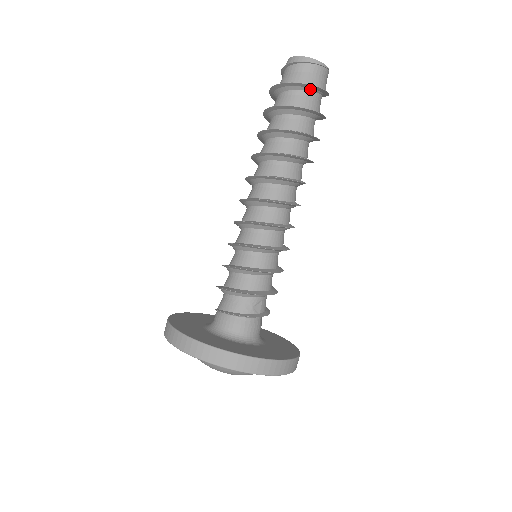
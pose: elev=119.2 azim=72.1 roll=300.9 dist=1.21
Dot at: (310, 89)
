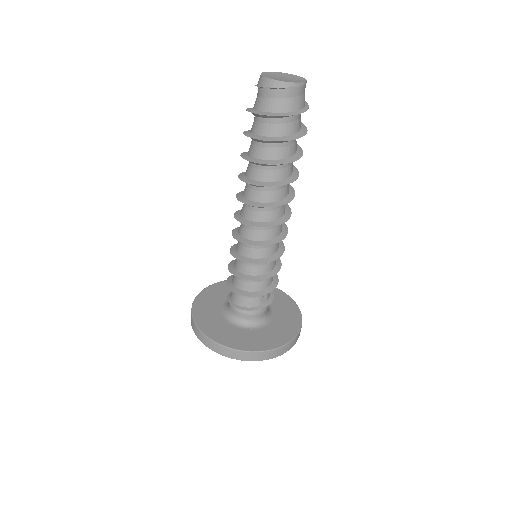
Dot at: (289, 115)
